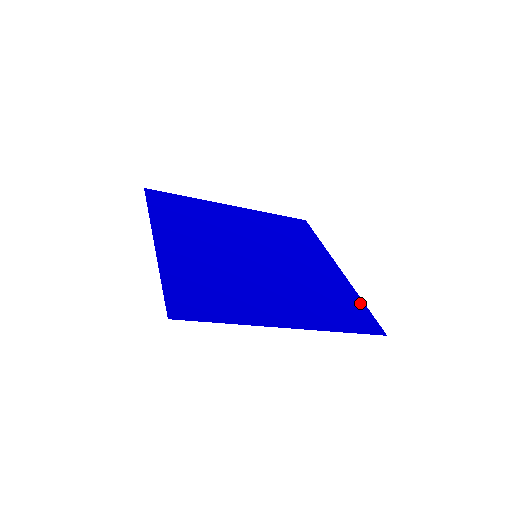
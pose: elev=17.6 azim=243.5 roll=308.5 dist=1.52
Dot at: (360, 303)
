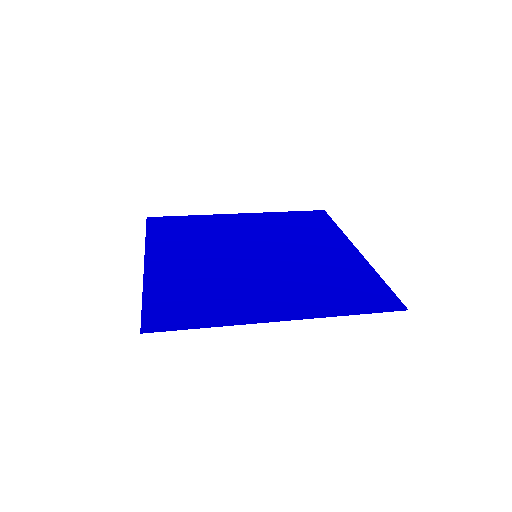
Dot at: (378, 281)
